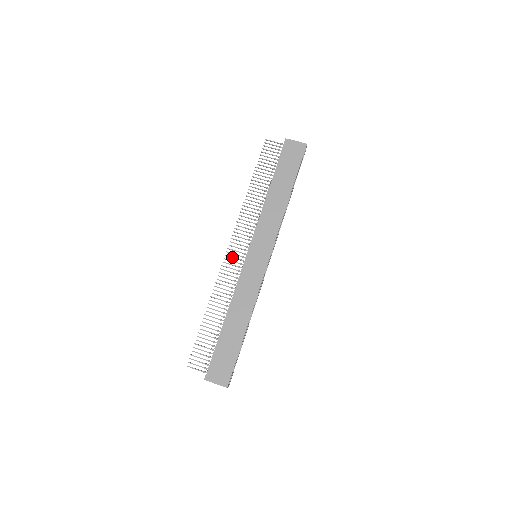
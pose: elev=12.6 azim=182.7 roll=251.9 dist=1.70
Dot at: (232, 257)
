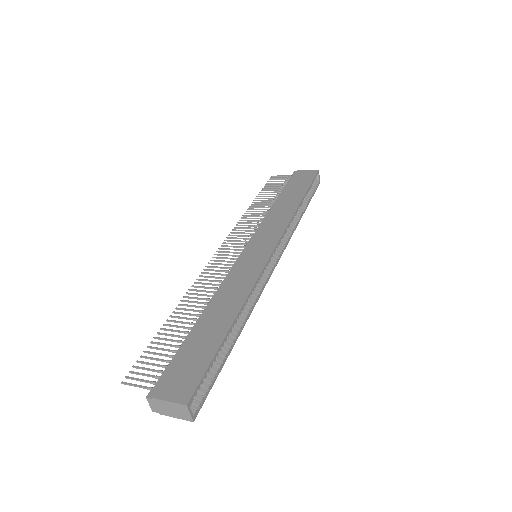
Dot at: (222, 257)
